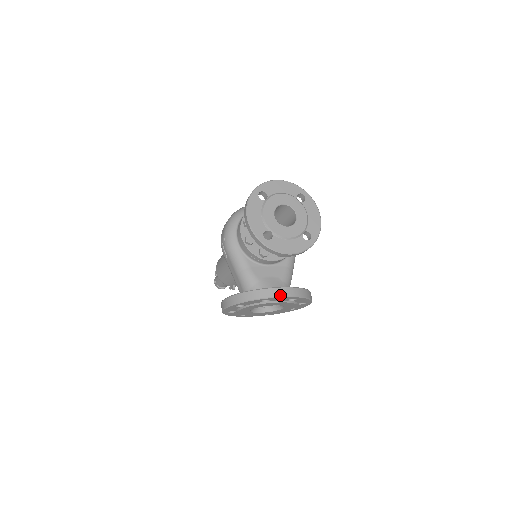
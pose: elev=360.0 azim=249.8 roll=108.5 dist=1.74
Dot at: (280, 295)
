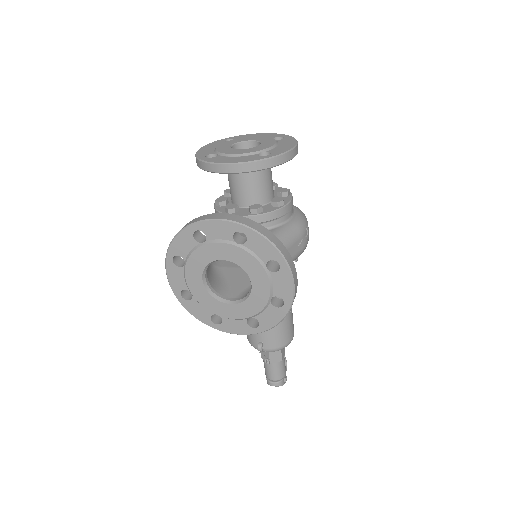
Dot at: (211, 218)
